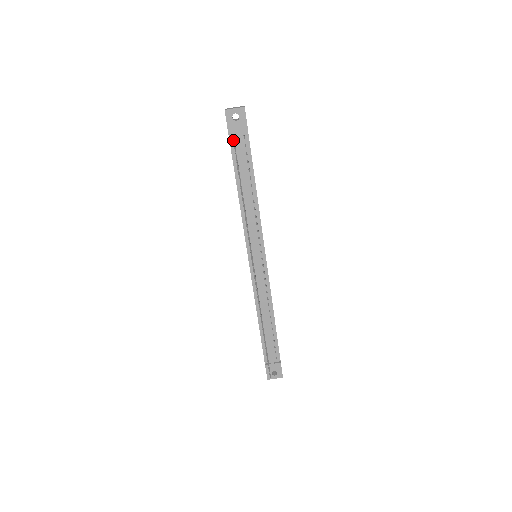
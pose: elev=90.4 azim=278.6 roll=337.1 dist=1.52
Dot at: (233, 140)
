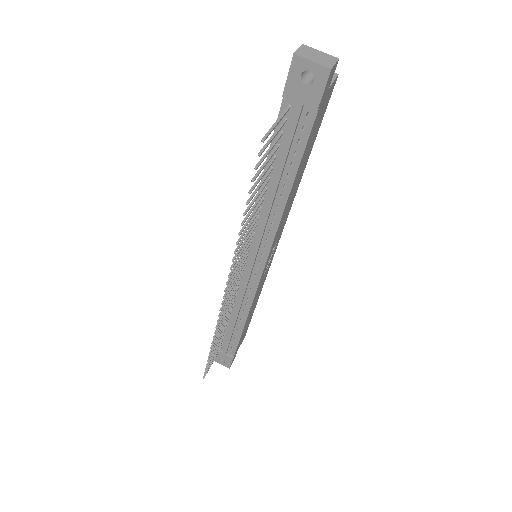
Dot at: occluded
